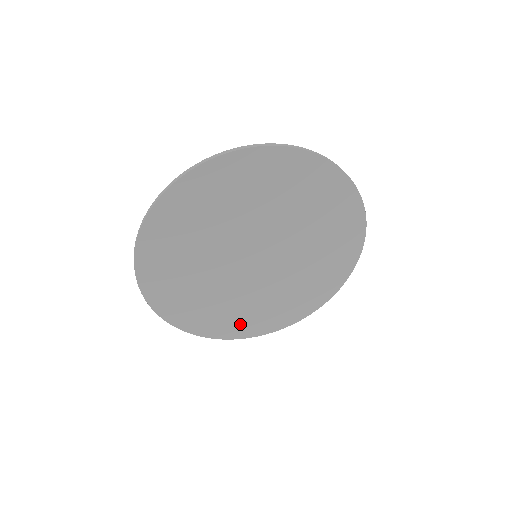
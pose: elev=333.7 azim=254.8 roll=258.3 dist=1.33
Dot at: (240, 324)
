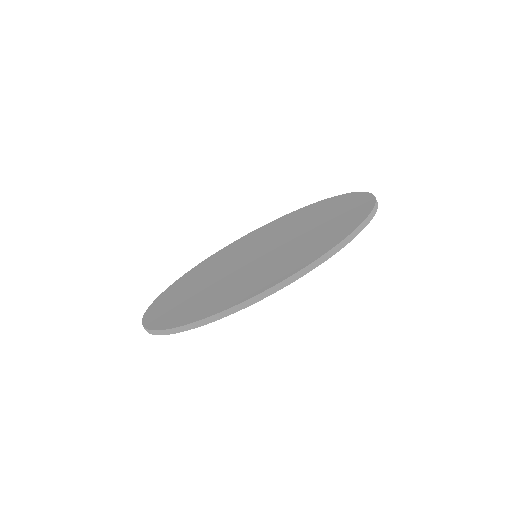
Dot at: (195, 310)
